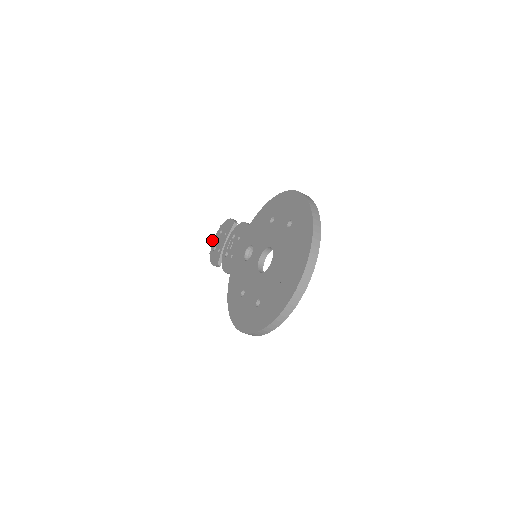
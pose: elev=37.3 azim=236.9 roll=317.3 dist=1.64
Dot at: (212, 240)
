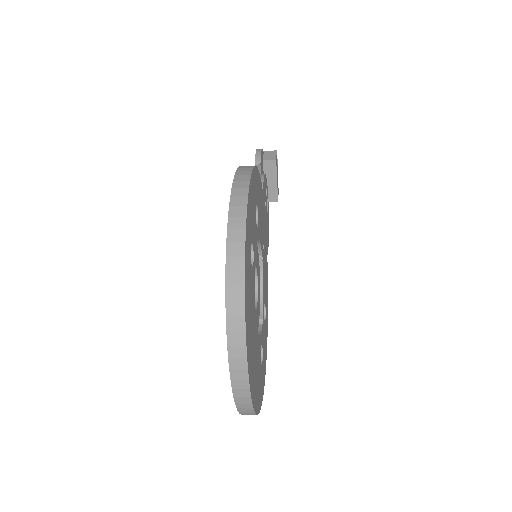
Dot at: occluded
